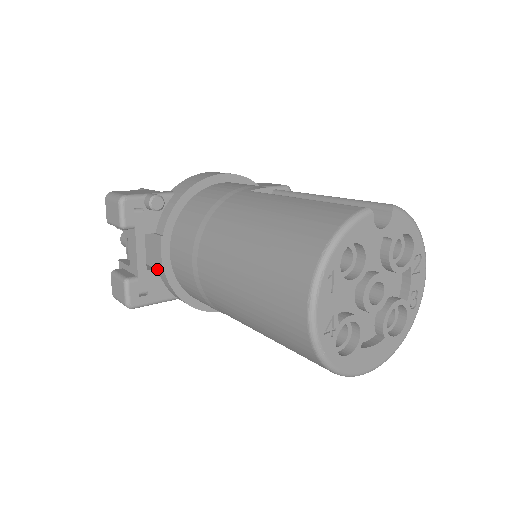
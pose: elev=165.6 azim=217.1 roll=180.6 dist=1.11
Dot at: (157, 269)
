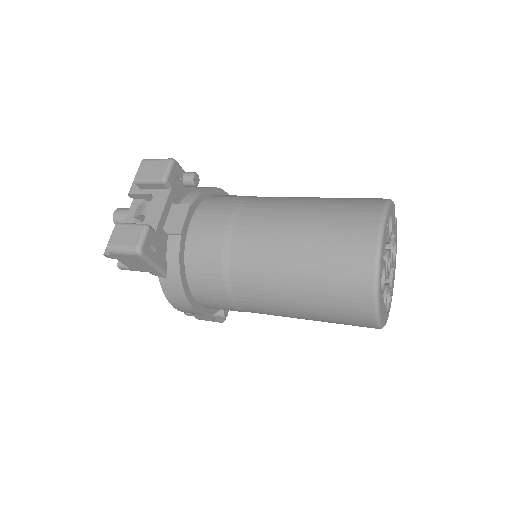
Dot at: (171, 233)
